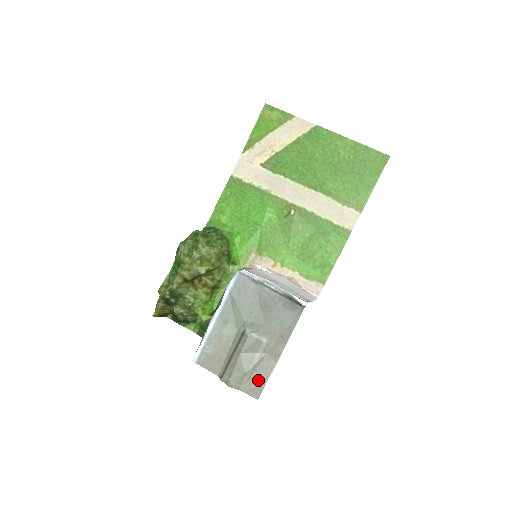
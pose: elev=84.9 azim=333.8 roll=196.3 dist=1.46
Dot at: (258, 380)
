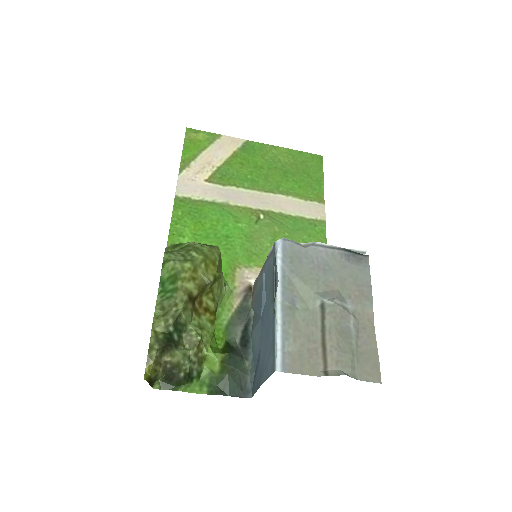
Dot at: (368, 357)
